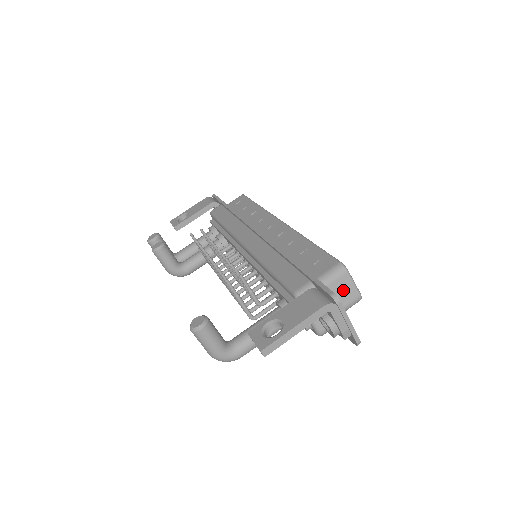
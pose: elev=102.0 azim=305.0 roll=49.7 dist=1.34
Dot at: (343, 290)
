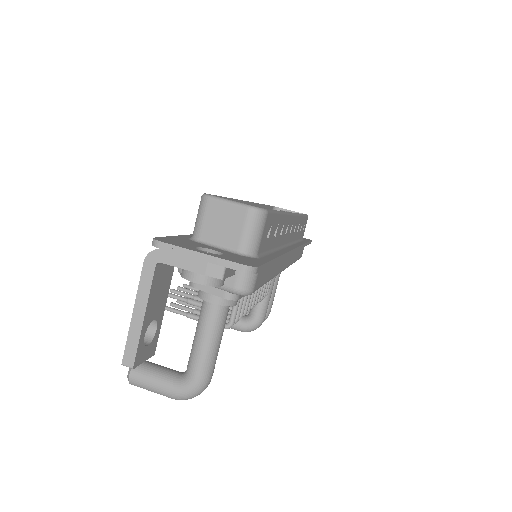
Dot at: (222, 221)
